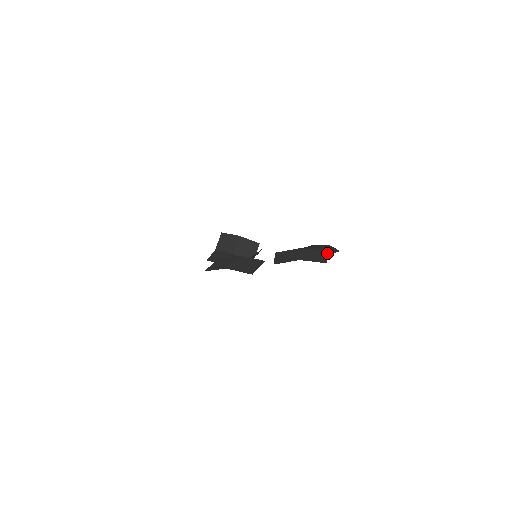
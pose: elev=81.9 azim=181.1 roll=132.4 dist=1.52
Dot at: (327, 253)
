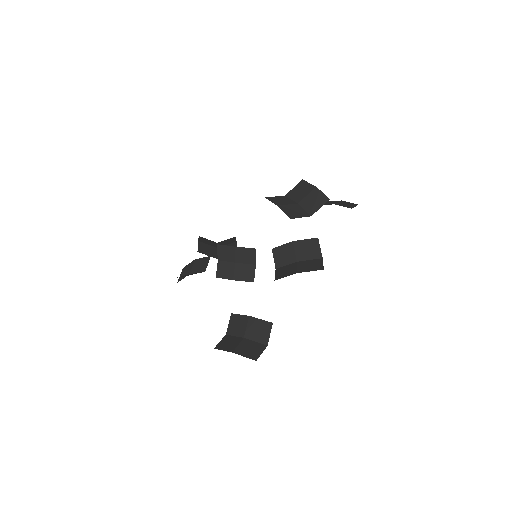
Dot at: (318, 206)
